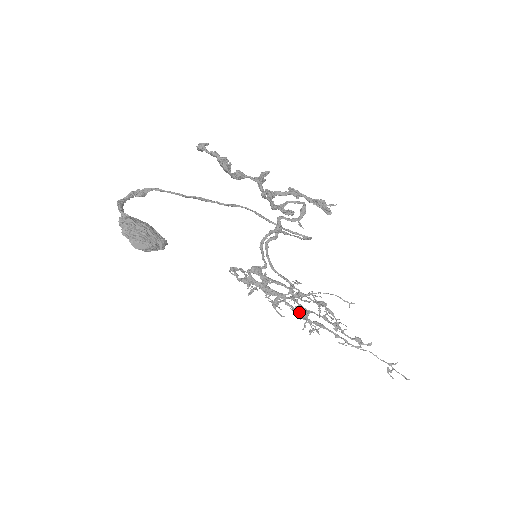
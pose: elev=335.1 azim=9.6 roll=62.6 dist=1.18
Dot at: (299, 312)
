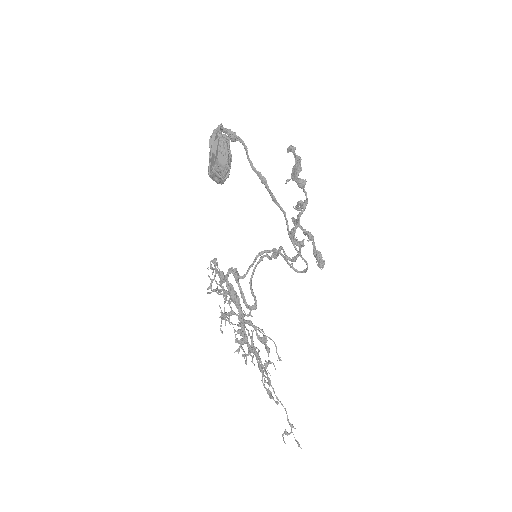
Dot at: occluded
